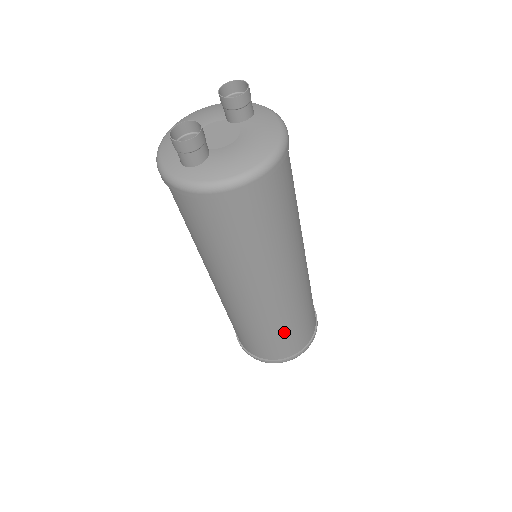
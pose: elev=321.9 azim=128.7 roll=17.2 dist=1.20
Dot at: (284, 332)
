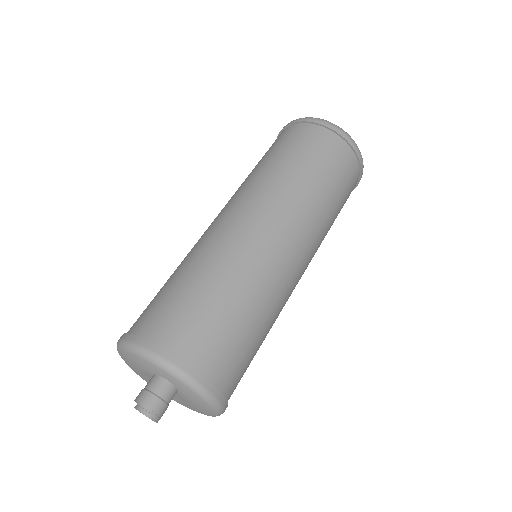
Dot at: occluded
